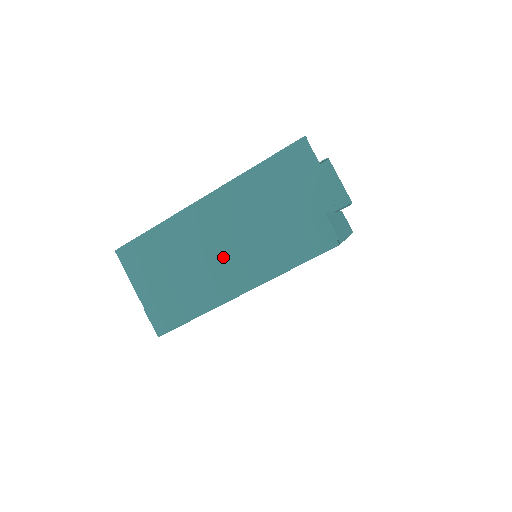
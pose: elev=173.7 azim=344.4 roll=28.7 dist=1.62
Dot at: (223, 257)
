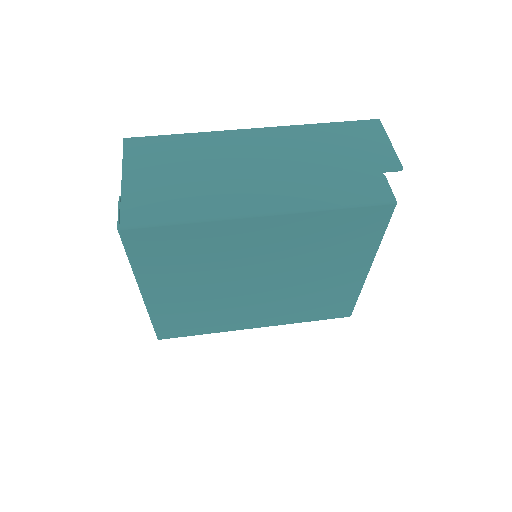
Dot at: (254, 176)
